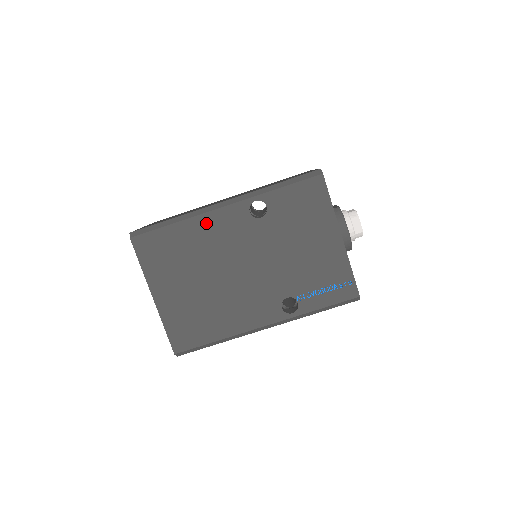
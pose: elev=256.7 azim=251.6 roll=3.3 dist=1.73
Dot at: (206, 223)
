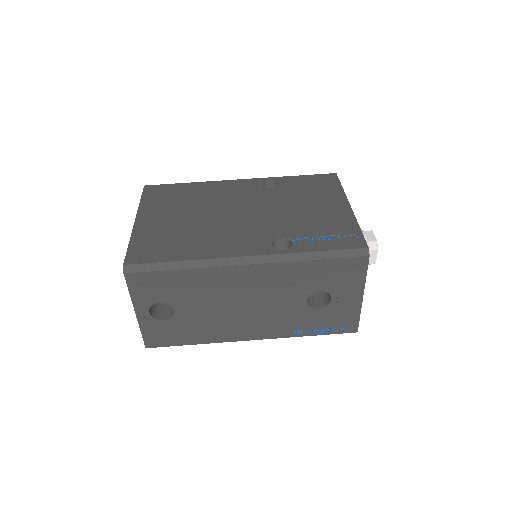
Dot at: (219, 185)
